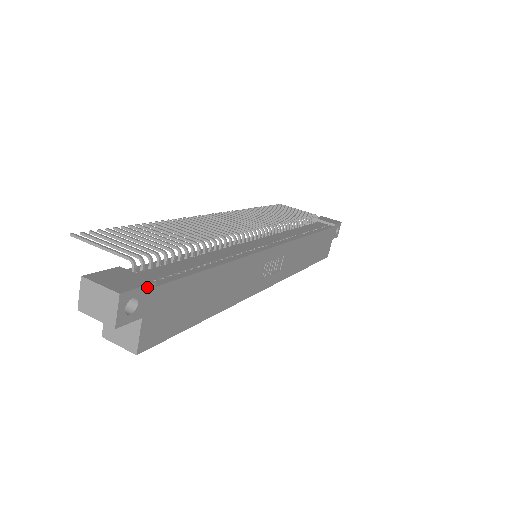
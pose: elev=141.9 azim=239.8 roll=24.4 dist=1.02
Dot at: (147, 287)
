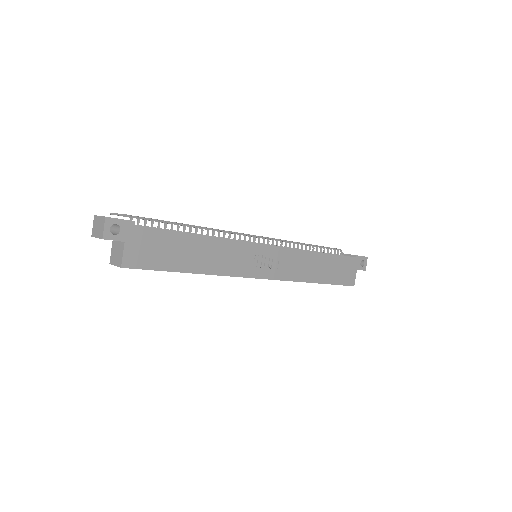
Dot at: (128, 222)
